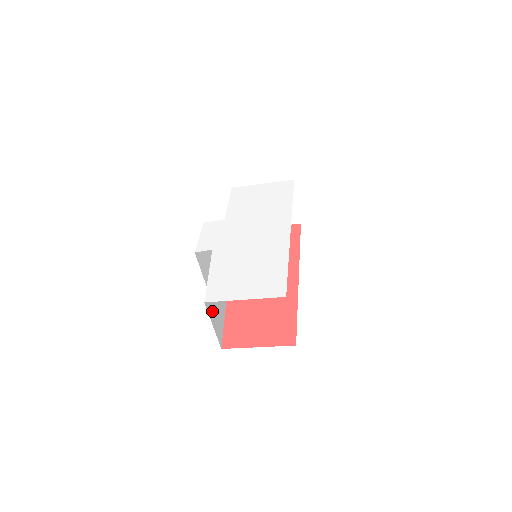
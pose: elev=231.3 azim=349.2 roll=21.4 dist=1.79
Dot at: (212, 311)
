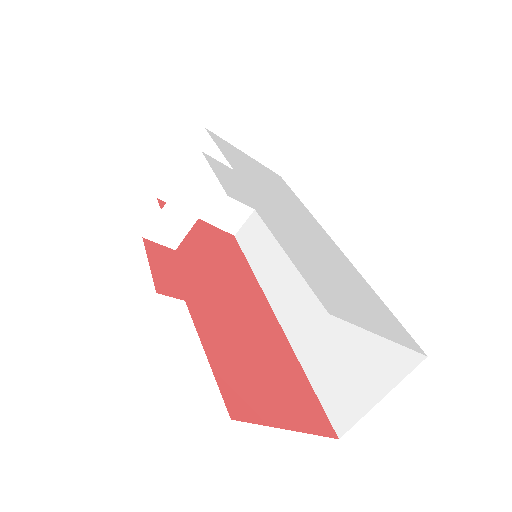
Dot at: occluded
